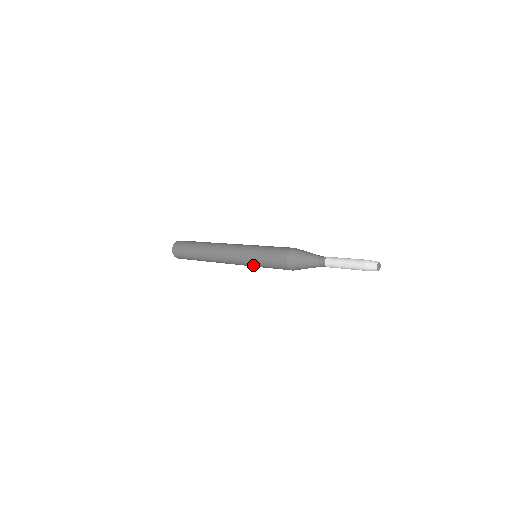
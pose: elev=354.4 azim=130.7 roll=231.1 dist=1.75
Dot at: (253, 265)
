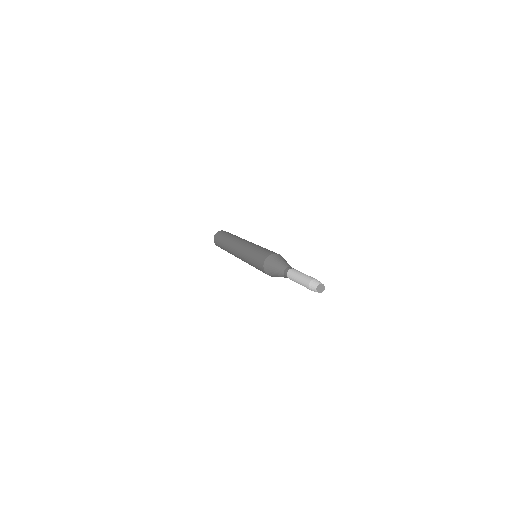
Dot at: (247, 260)
